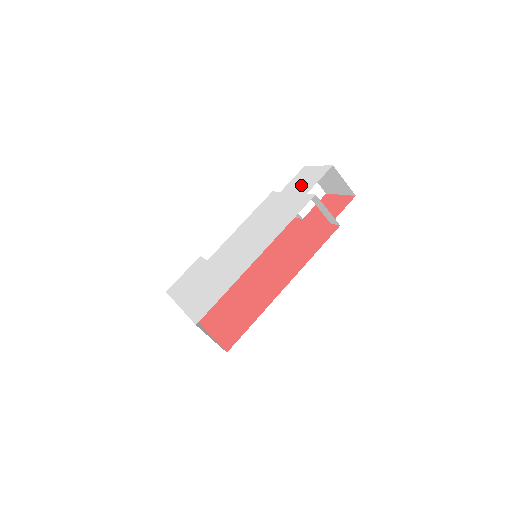
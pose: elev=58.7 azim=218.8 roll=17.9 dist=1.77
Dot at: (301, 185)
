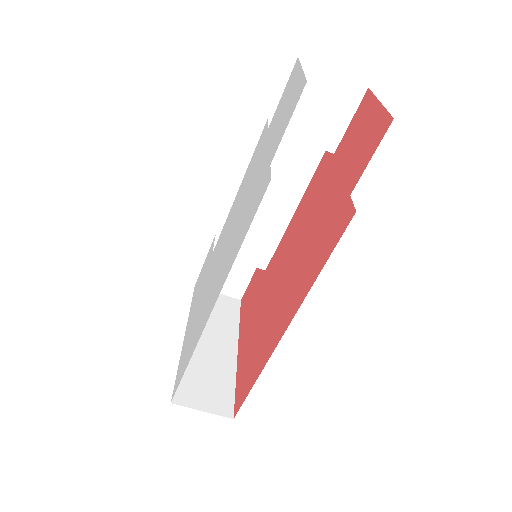
Dot at: (277, 127)
